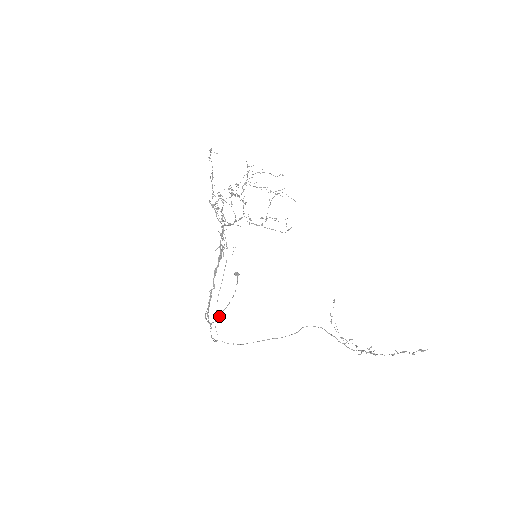
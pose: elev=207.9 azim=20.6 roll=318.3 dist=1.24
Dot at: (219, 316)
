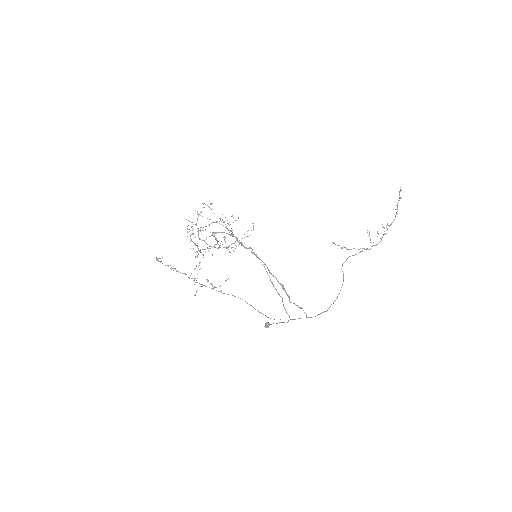
Dot at: (288, 320)
